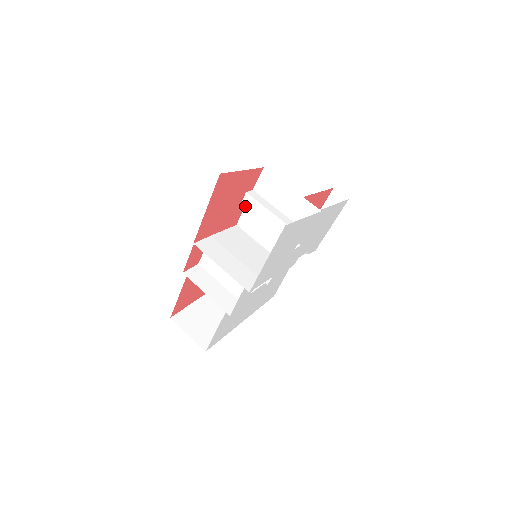
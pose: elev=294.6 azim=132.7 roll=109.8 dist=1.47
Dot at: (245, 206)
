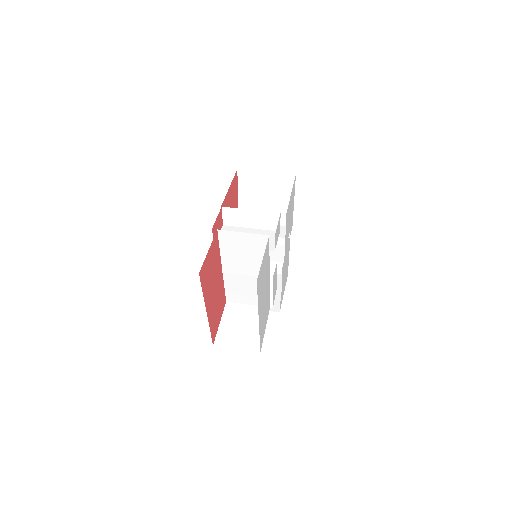
Dot at: occluded
